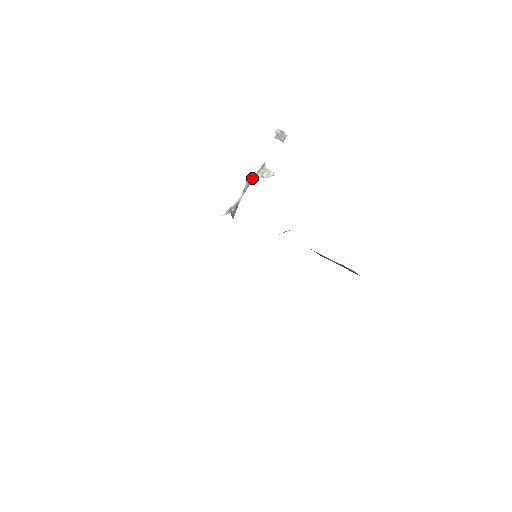
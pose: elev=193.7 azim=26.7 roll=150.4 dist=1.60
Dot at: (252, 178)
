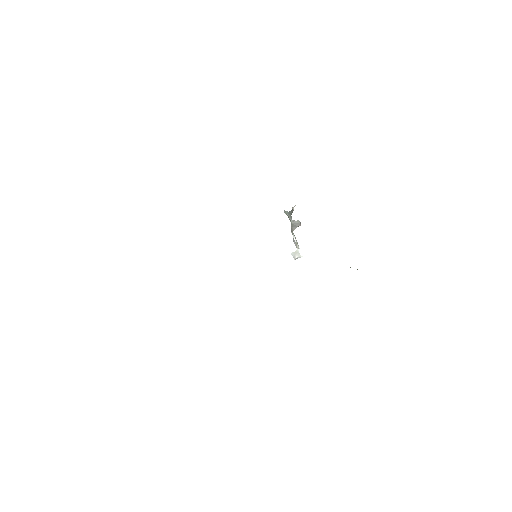
Dot at: occluded
